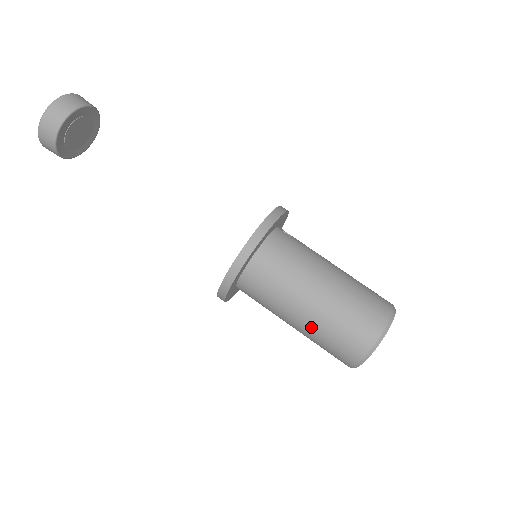
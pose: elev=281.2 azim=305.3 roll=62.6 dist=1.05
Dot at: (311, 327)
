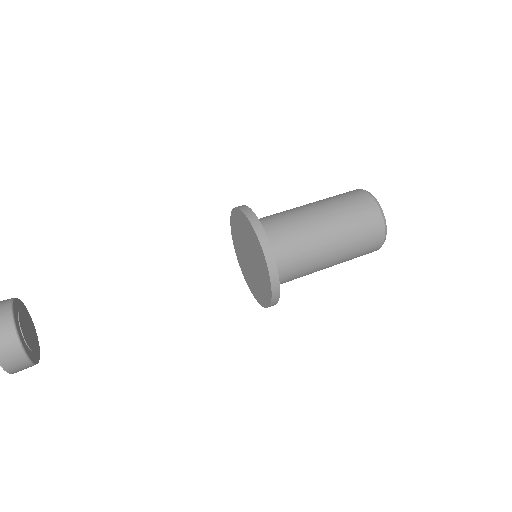
Dot at: (342, 246)
